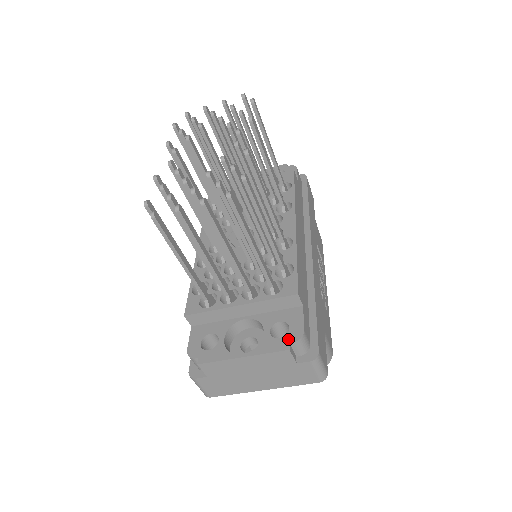
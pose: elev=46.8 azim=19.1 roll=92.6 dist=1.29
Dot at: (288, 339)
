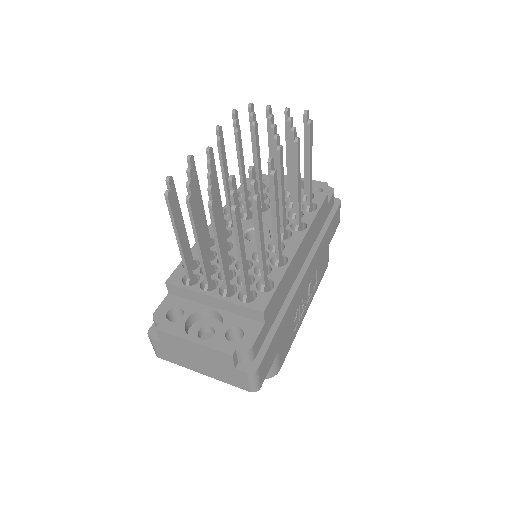
Dot at: (236, 346)
